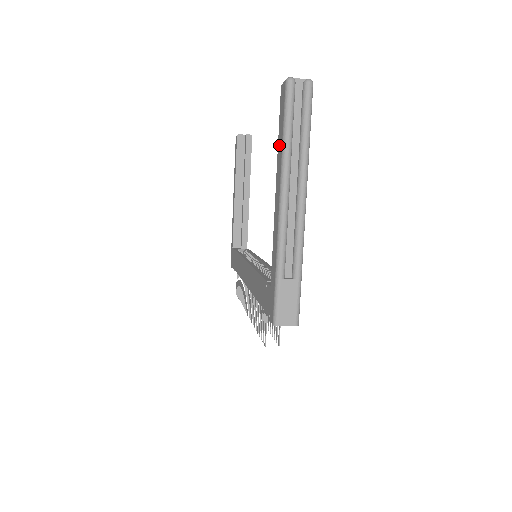
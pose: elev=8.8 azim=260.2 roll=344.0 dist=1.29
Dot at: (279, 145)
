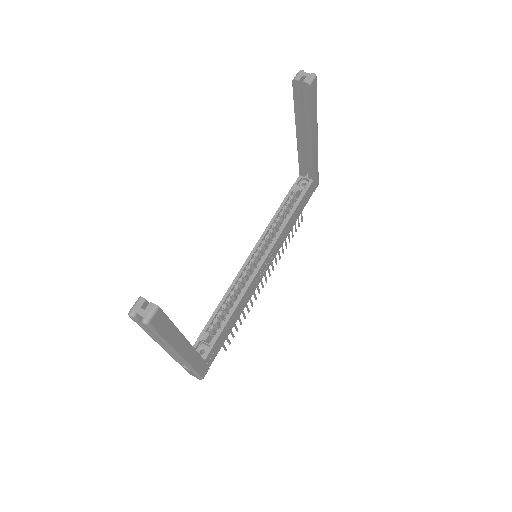
Dot at: occluded
